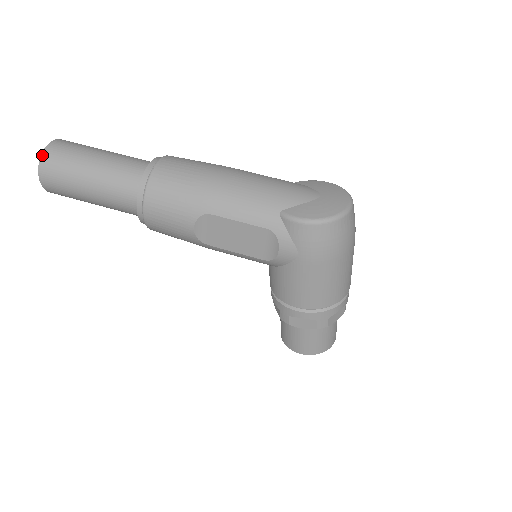
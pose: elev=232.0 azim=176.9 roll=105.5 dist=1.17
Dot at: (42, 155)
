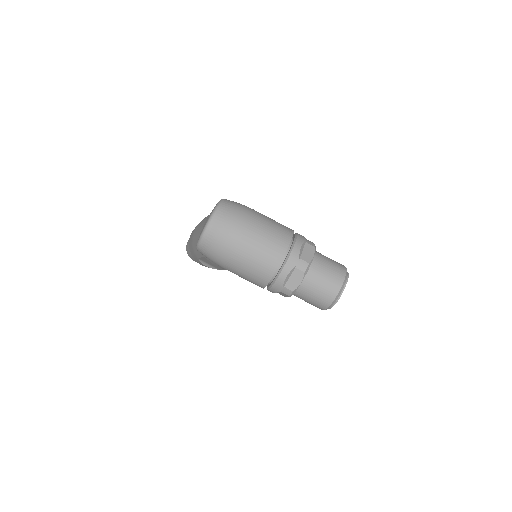
Dot at: occluded
